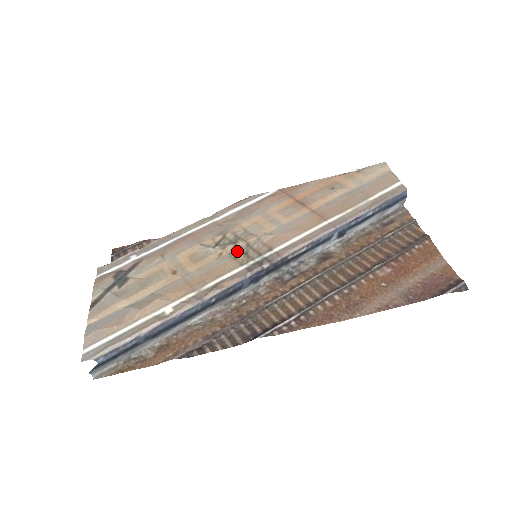
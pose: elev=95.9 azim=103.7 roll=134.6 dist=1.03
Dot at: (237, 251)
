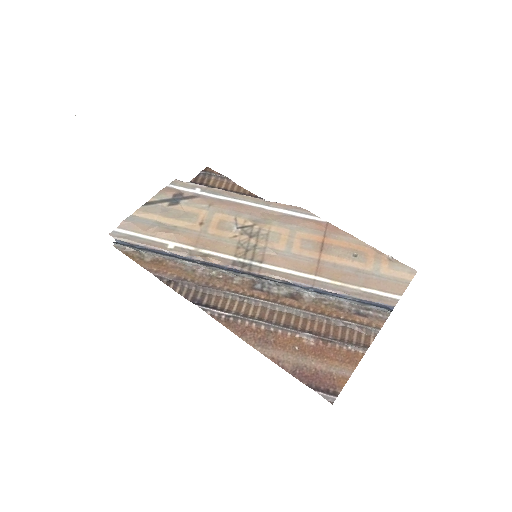
Dot at: (245, 244)
